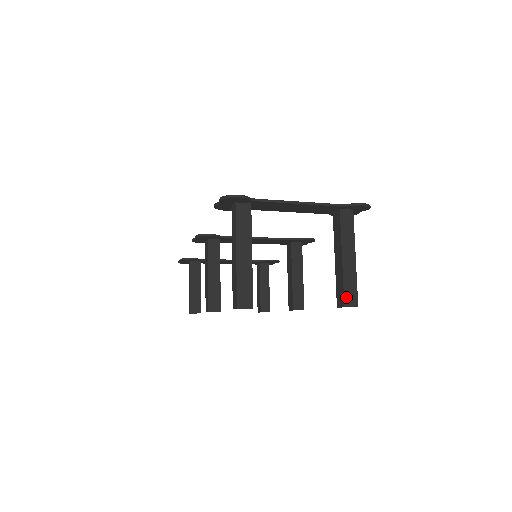
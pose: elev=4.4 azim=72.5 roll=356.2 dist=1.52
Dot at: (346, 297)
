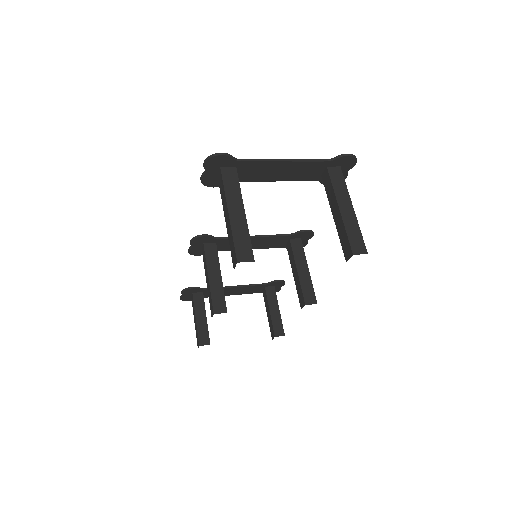
Dot at: (352, 245)
